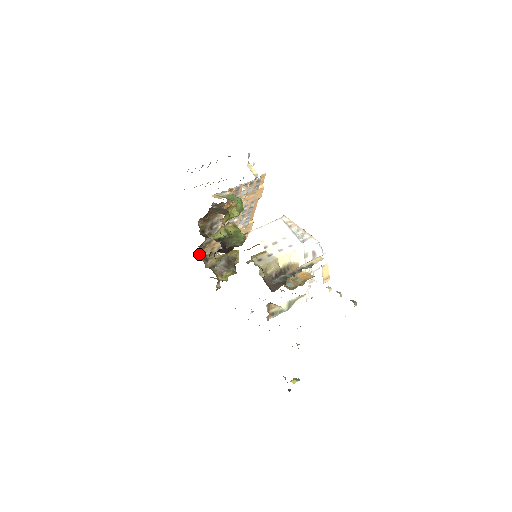
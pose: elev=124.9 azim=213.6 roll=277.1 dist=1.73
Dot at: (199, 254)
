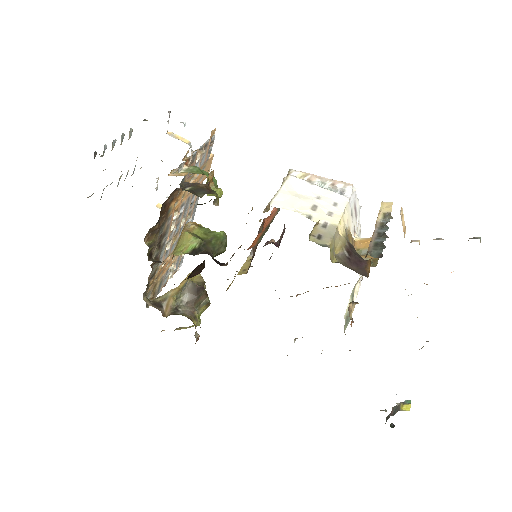
Dot at: (145, 300)
